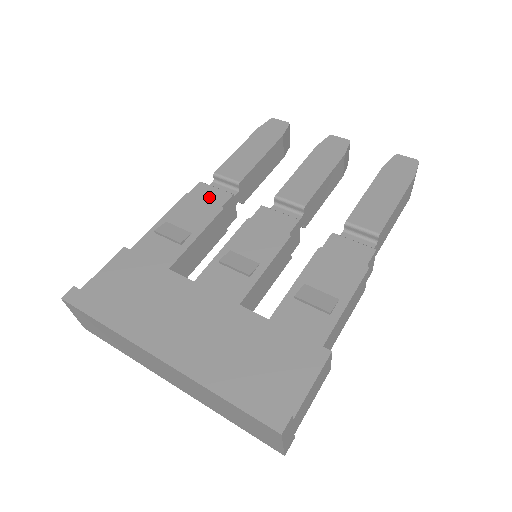
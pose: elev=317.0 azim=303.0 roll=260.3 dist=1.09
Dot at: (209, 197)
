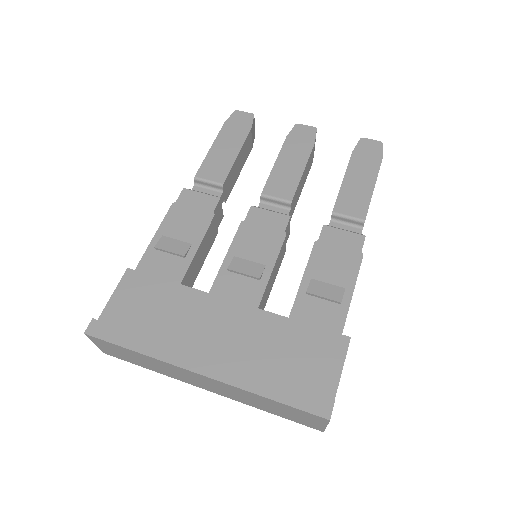
Dot at: (197, 204)
